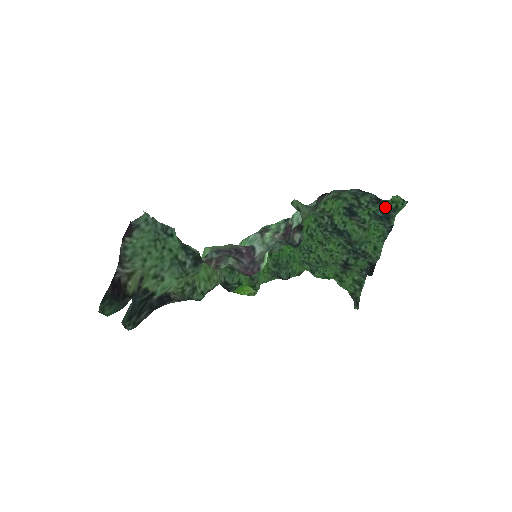
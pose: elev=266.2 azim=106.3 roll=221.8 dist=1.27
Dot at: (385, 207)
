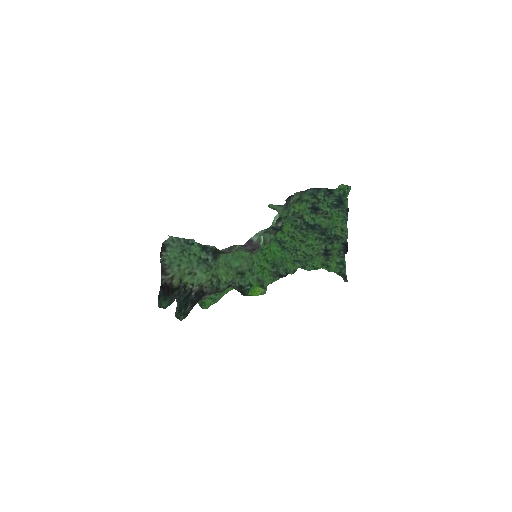
Dot at: (337, 196)
